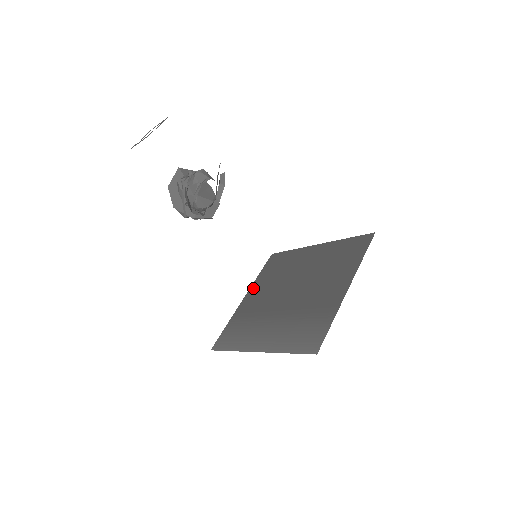
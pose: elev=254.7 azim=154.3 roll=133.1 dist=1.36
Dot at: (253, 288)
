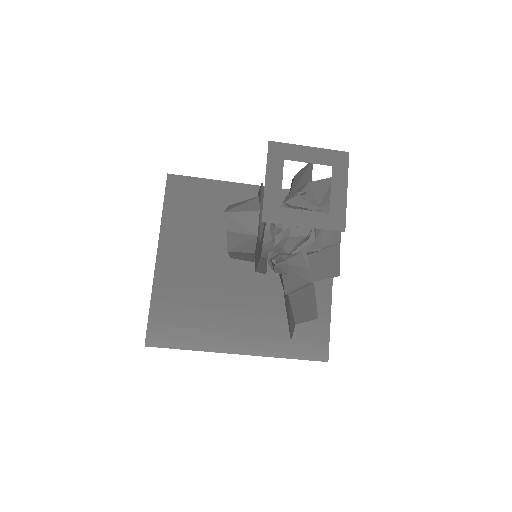
Dot at: (167, 240)
